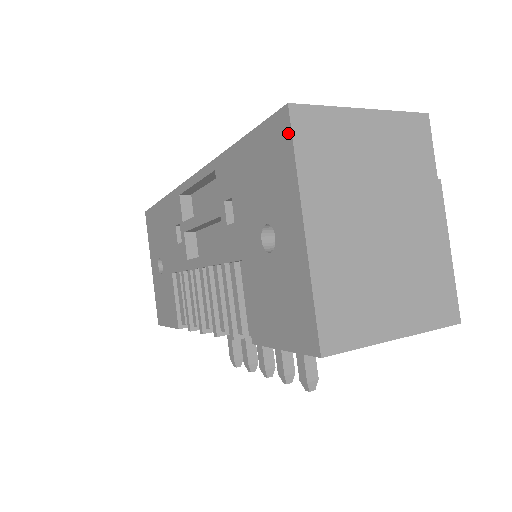
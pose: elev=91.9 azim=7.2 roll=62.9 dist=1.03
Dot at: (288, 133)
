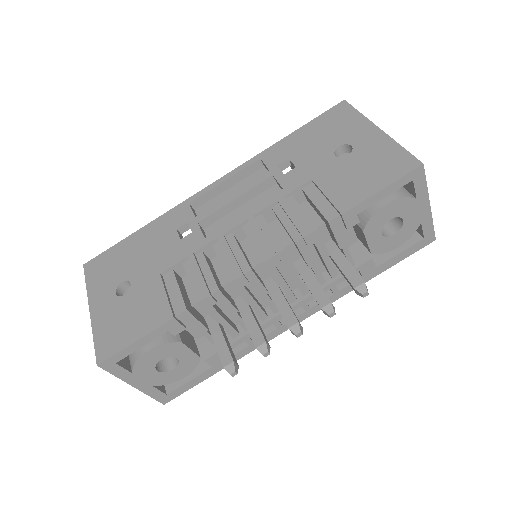
Dot at: (349, 107)
